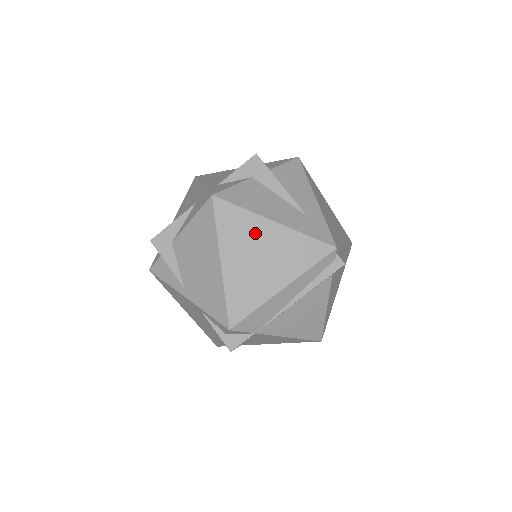
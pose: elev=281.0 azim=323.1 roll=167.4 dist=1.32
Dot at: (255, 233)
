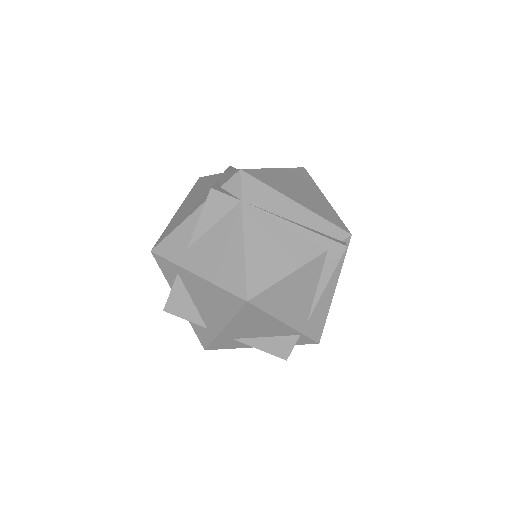
Dot at: (309, 187)
